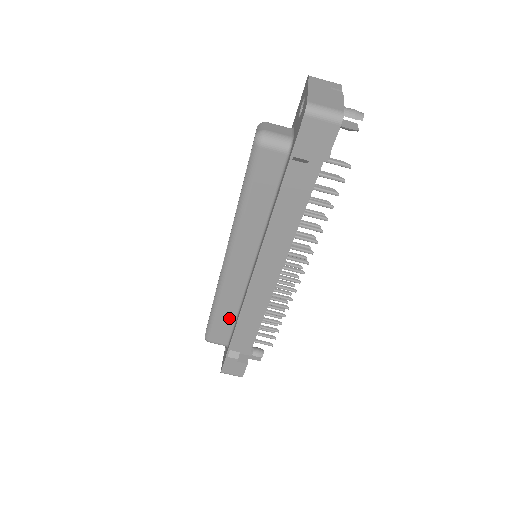
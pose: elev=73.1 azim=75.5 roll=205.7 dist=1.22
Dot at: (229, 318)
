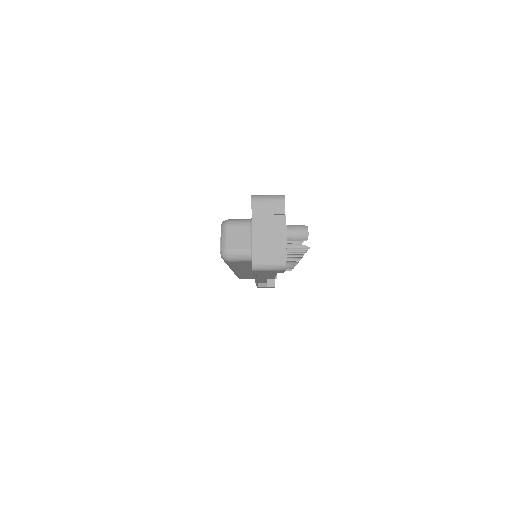
Dot at: occluded
